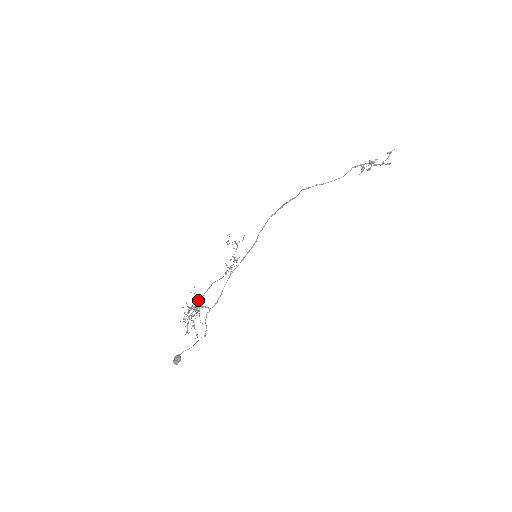
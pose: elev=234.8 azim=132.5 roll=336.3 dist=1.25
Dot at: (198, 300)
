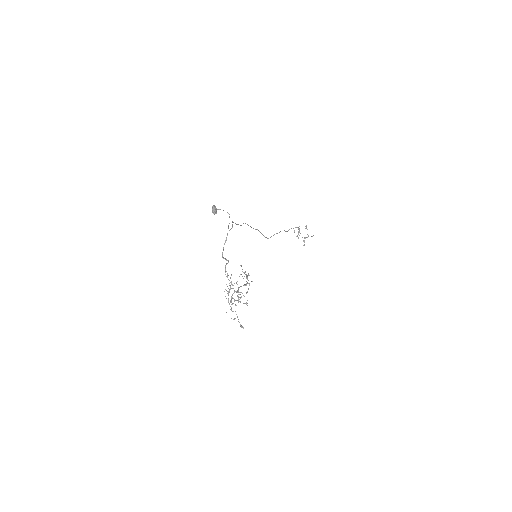
Dot at: occluded
